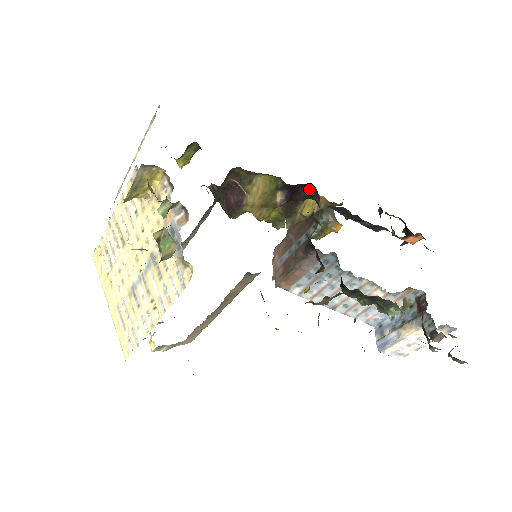
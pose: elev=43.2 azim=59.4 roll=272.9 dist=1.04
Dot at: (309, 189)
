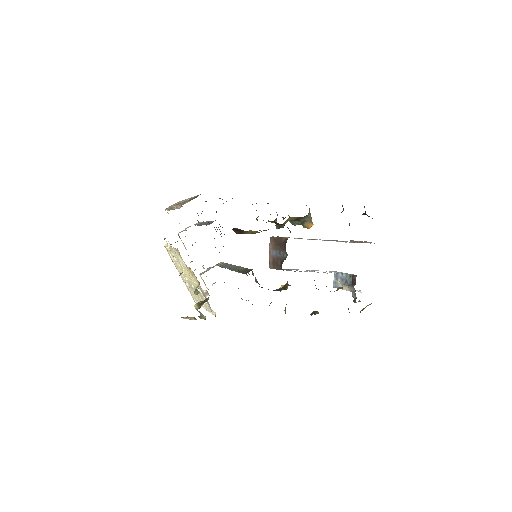
Dot at: occluded
